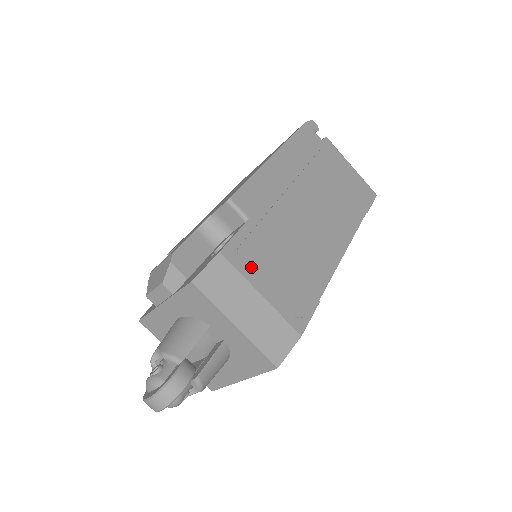
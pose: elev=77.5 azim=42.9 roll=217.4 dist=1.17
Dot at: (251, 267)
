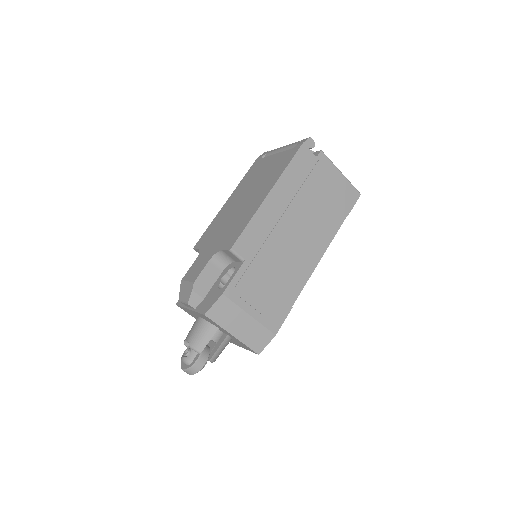
Dot at: (244, 298)
